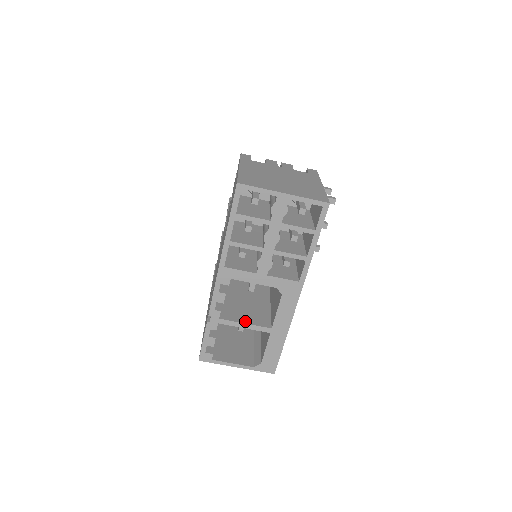
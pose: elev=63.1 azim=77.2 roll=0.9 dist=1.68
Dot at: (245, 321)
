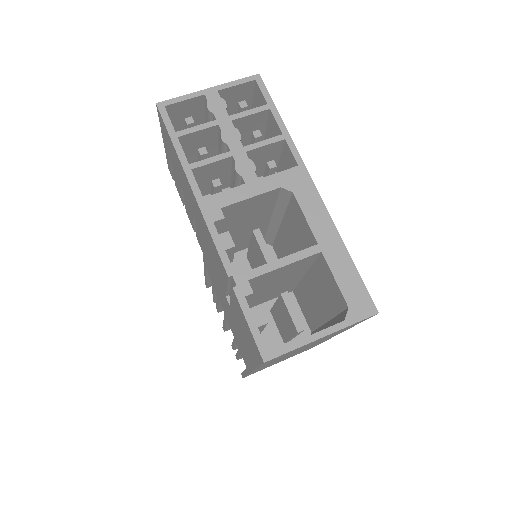
Dot at: (280, 259)
